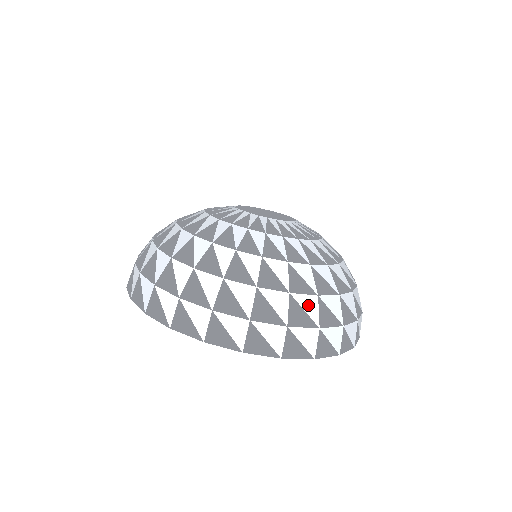
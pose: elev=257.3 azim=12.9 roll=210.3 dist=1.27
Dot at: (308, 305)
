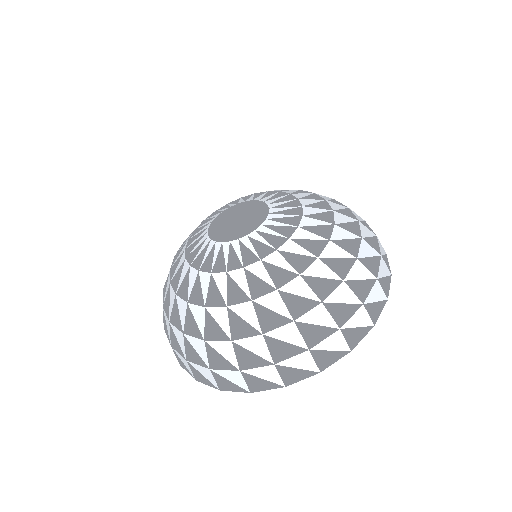
Dot at: (255, 346)
